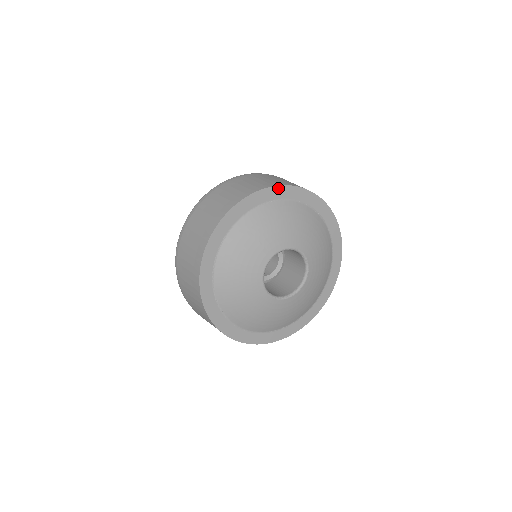
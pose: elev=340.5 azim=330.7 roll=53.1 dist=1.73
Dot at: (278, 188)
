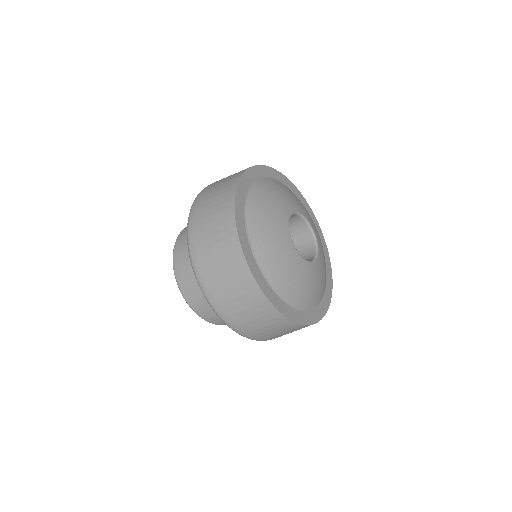
Dot at: (286, 179)
